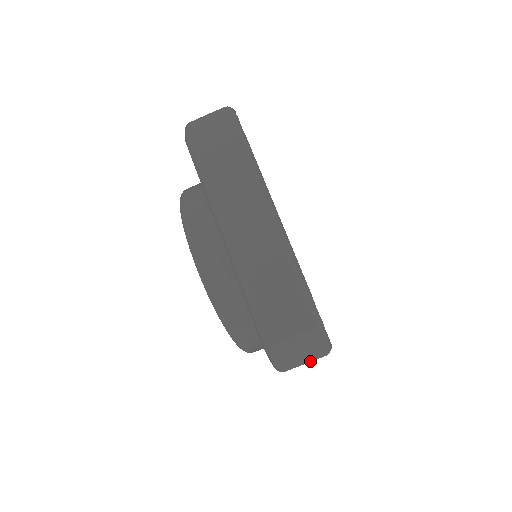
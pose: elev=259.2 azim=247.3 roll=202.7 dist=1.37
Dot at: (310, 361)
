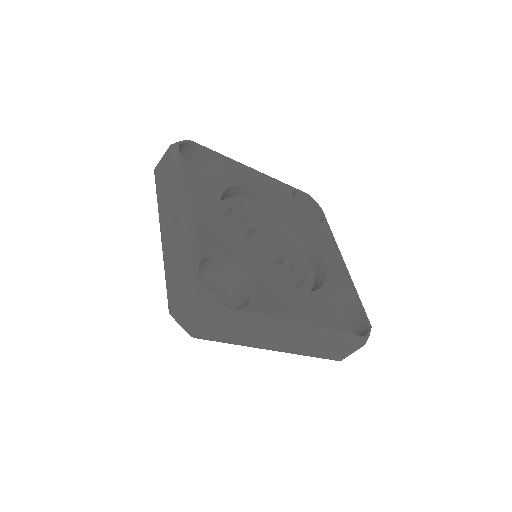
Dot at: occluded
